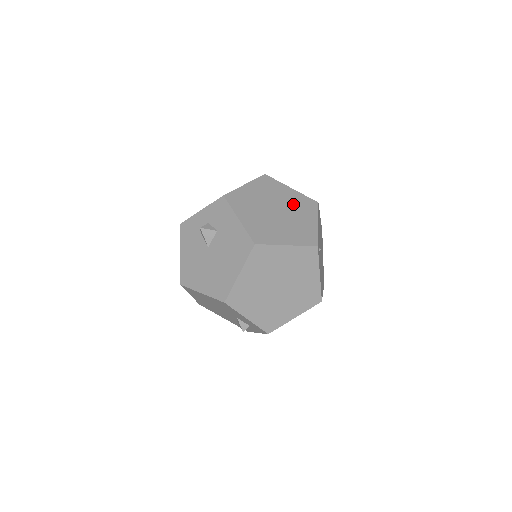
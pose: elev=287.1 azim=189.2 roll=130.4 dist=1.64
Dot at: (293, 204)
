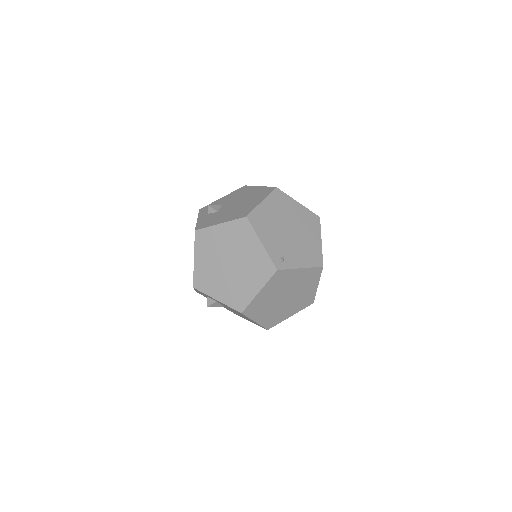
Dot at: (233, 242)
